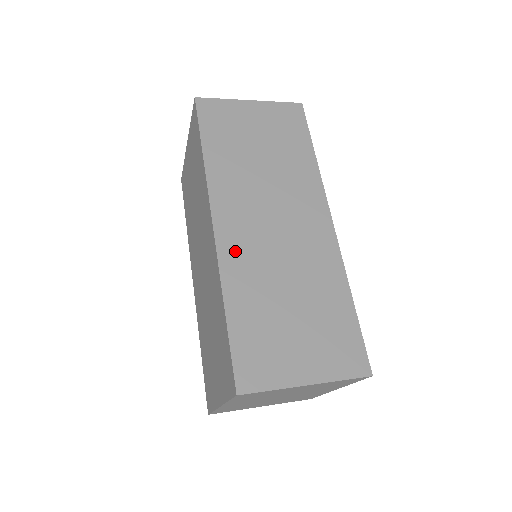
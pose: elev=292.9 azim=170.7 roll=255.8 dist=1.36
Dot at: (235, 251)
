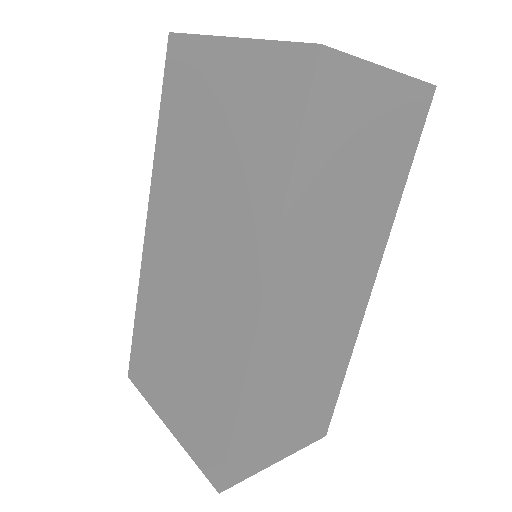
Dot at: (271, 343)
